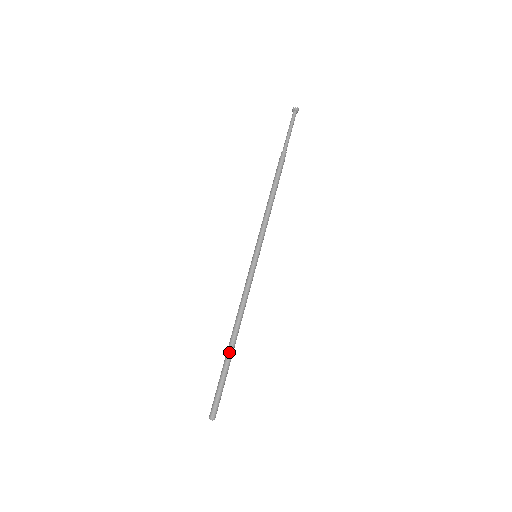
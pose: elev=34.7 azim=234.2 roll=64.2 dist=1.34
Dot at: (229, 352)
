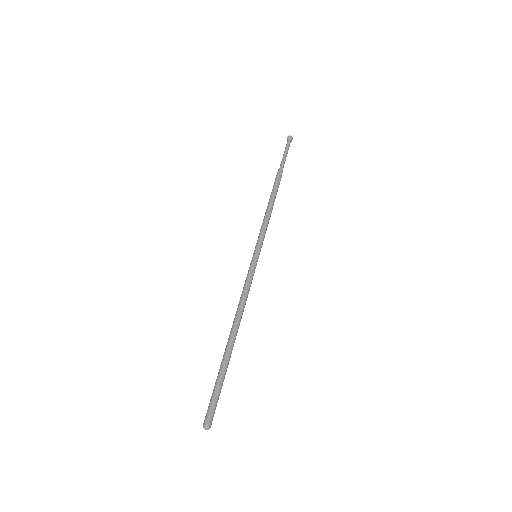
Dot at: (229, 350)
